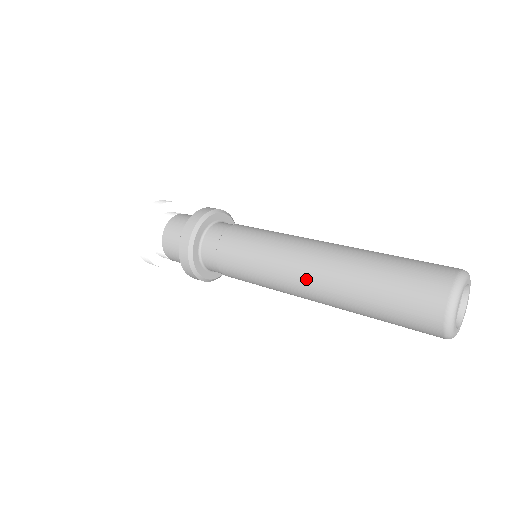
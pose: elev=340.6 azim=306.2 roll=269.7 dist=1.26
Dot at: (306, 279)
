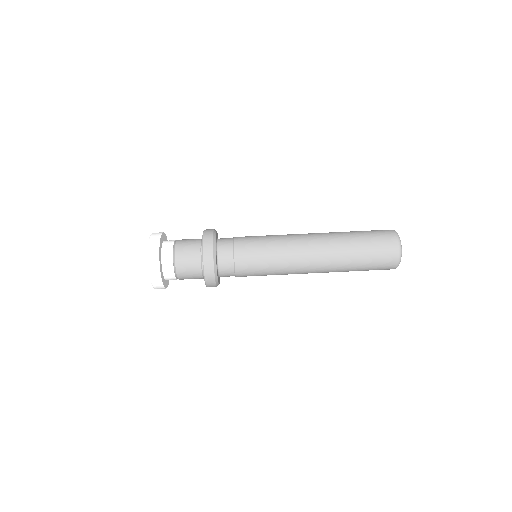
Dot at: (312, 257)
